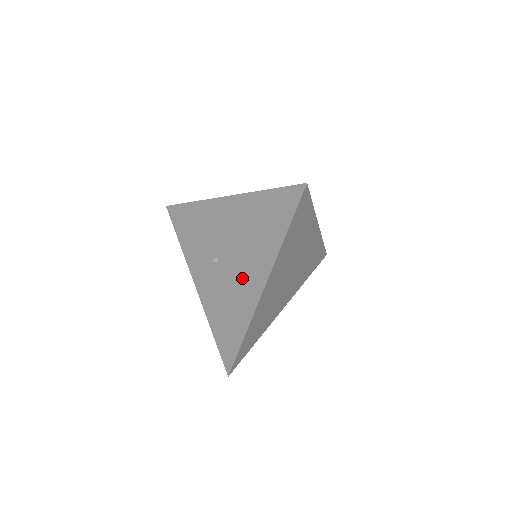
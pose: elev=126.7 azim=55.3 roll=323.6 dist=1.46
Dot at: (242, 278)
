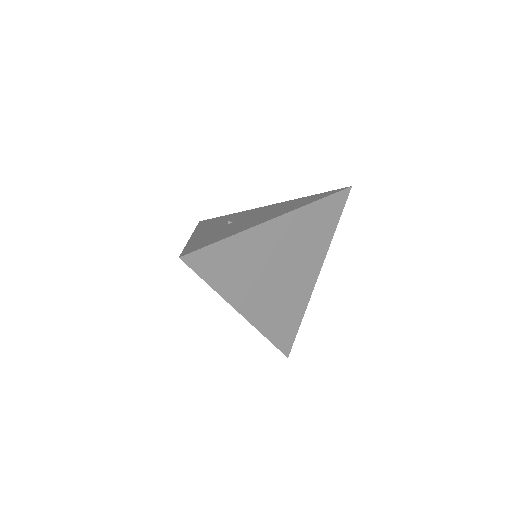
Dot at: (254, 220)
